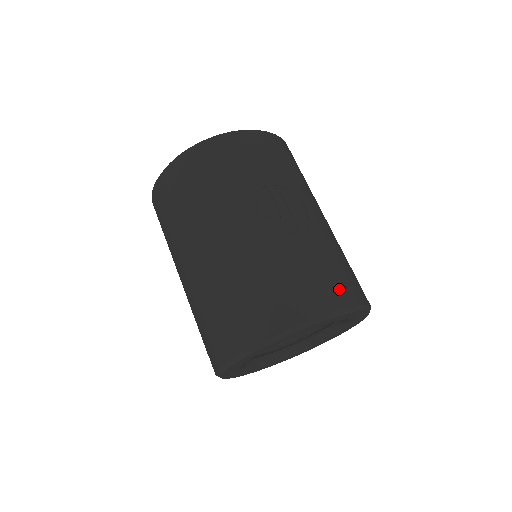
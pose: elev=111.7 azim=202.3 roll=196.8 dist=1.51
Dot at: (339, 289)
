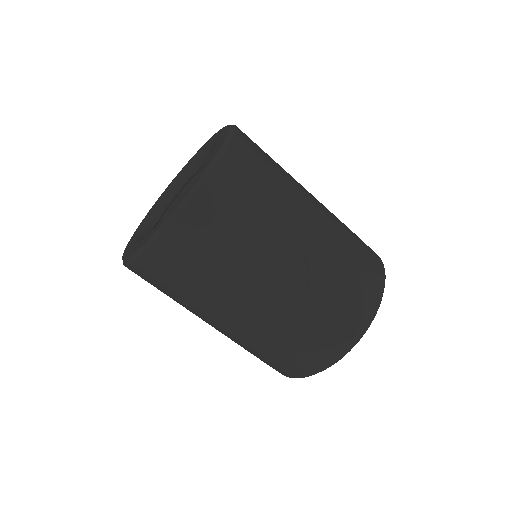
Dot at: (358, 311)
